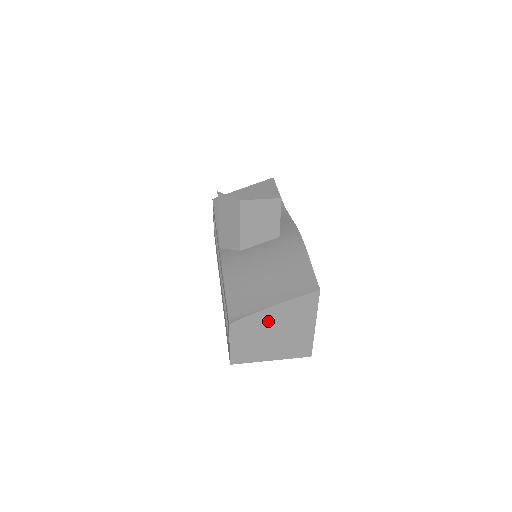
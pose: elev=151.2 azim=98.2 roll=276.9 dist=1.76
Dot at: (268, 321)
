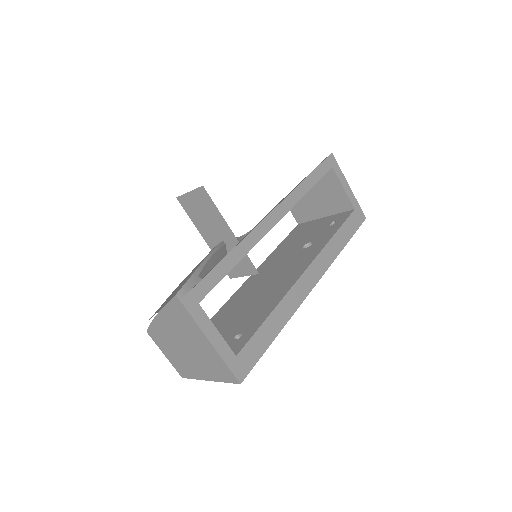
Dot at: (169, 331)
